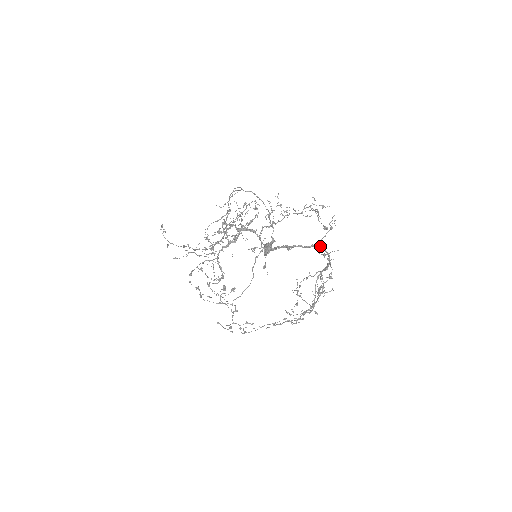
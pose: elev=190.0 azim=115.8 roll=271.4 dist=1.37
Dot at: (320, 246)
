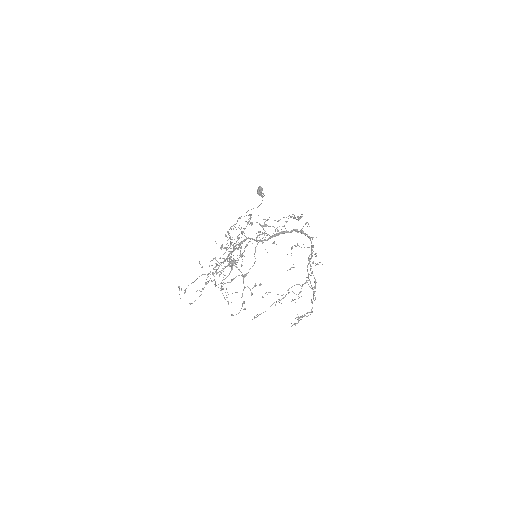
Dot at: (301, 230)
